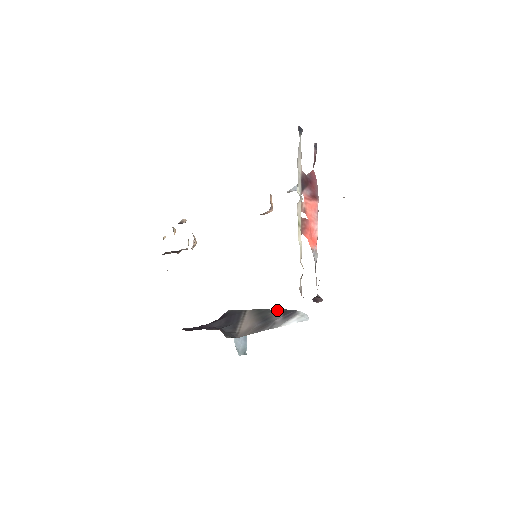
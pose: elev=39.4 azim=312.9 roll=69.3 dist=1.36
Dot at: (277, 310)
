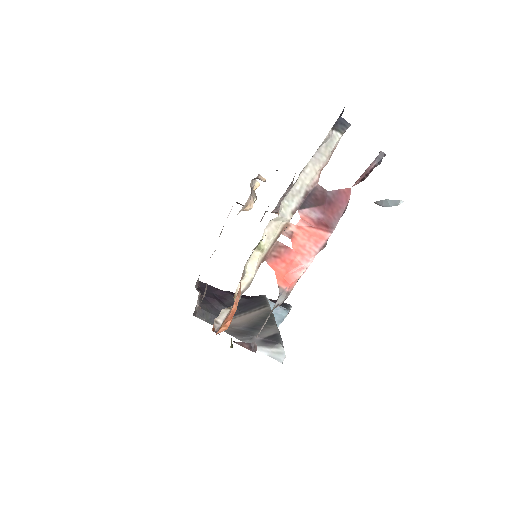
Dot at: (275, 328)
